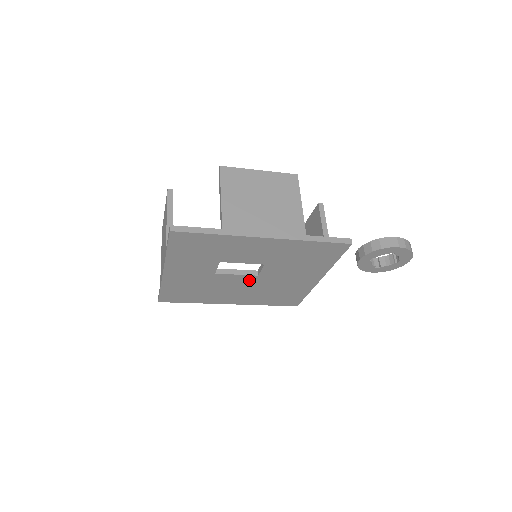
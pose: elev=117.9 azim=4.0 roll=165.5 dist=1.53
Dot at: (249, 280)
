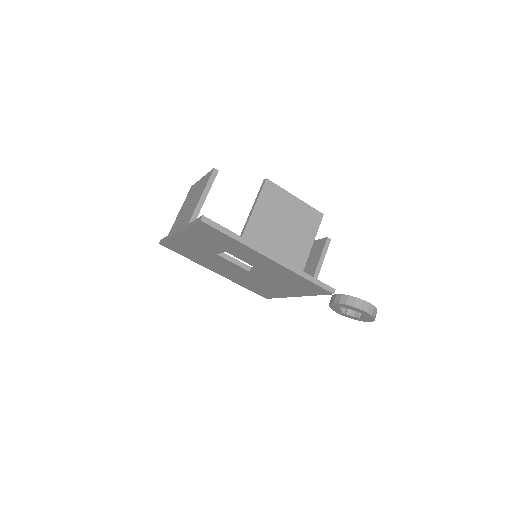
Dot at: (240, 270)
